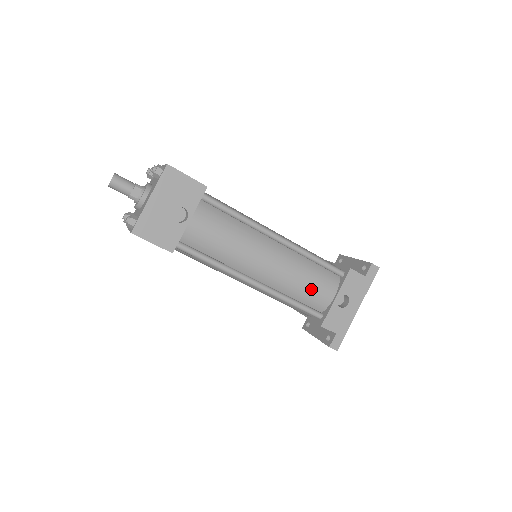
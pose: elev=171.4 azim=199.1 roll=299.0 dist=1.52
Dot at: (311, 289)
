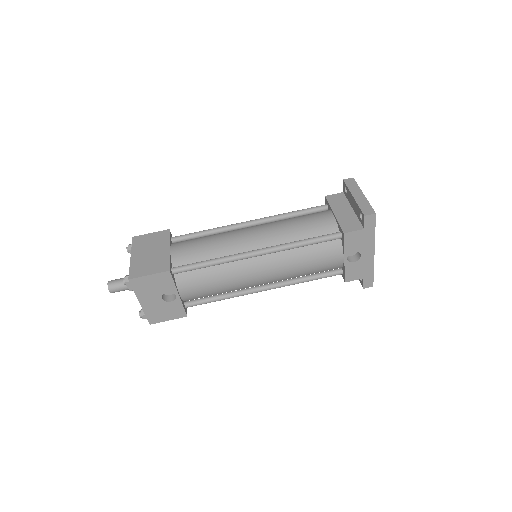
Dot at: (316, 266)
